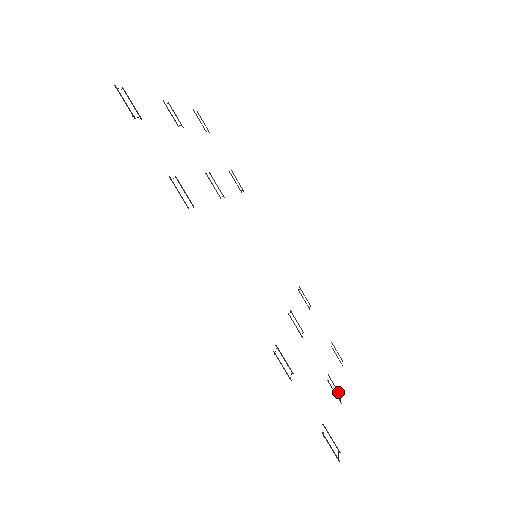
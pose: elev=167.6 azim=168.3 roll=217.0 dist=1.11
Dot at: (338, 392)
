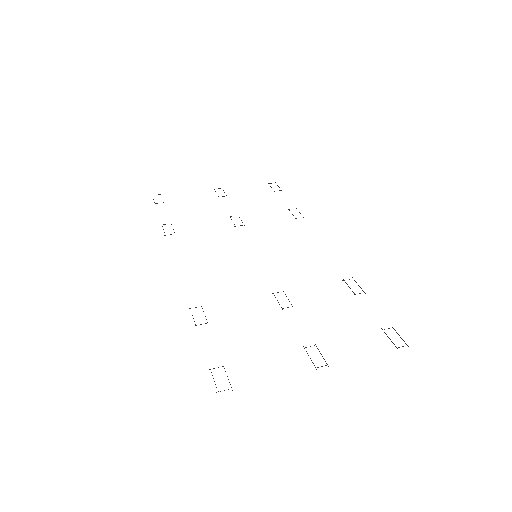
Dot at: (325, 361)
